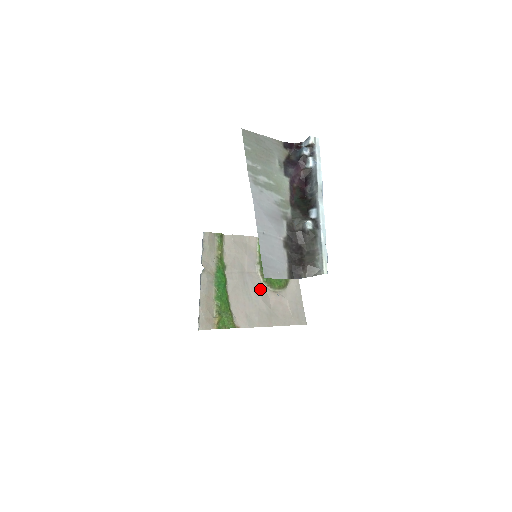
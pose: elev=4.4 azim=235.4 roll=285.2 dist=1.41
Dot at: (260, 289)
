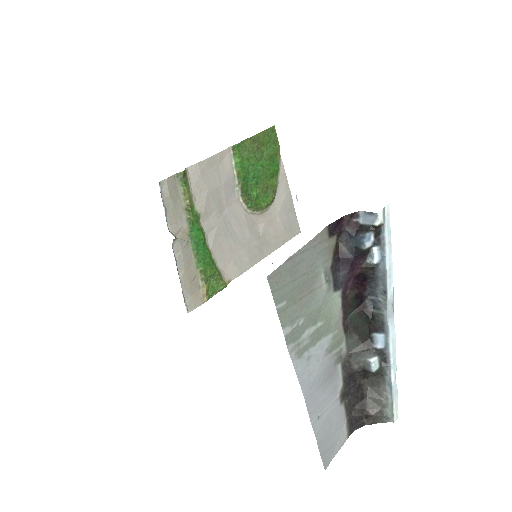
Dot at: (245, 220)
